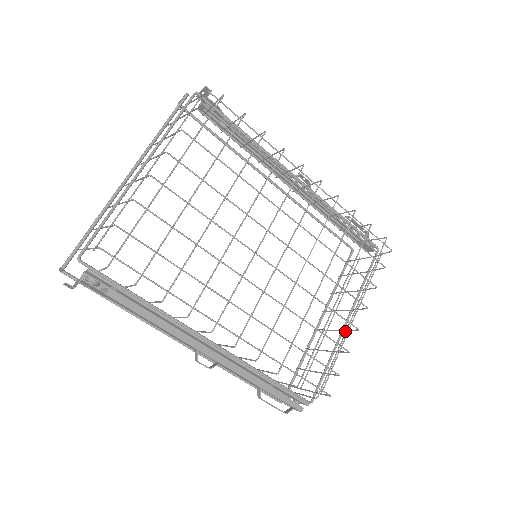
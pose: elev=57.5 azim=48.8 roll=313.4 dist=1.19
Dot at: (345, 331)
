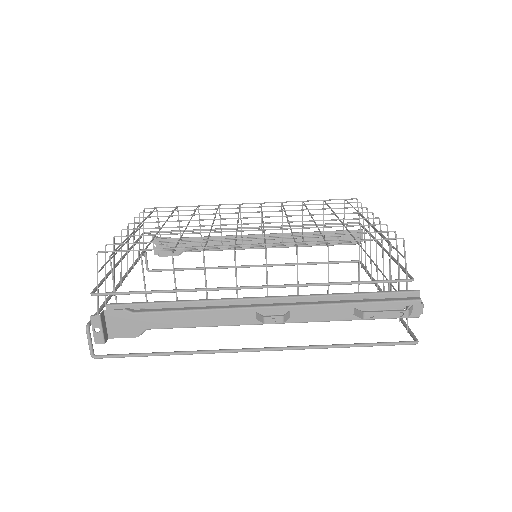
Dot at: occluded
